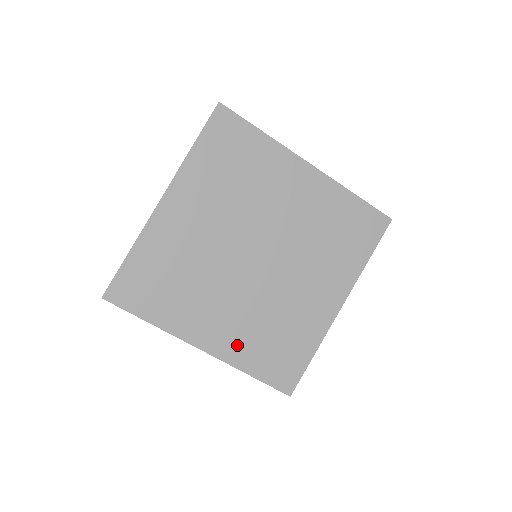
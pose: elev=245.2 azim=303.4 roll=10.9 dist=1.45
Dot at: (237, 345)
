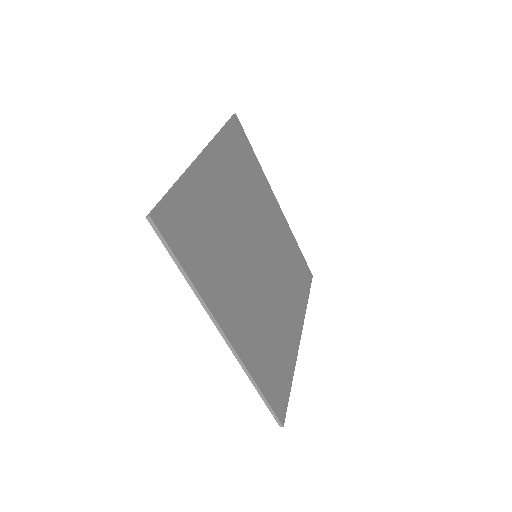
Dot at: (249, 344)
